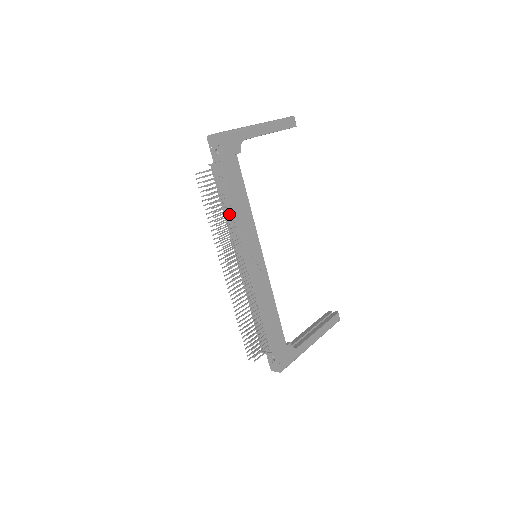
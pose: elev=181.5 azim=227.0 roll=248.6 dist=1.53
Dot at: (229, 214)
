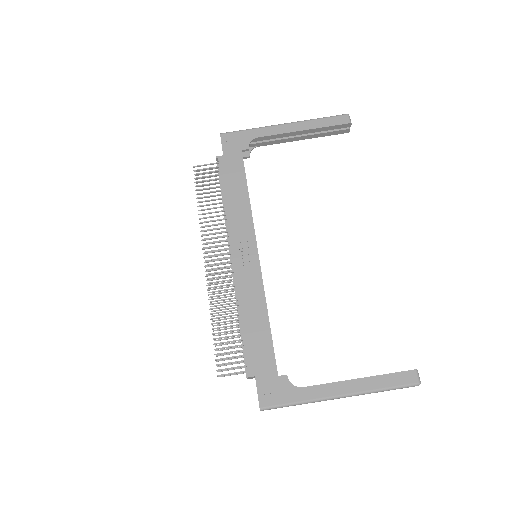
Dot at: (224, 207)
